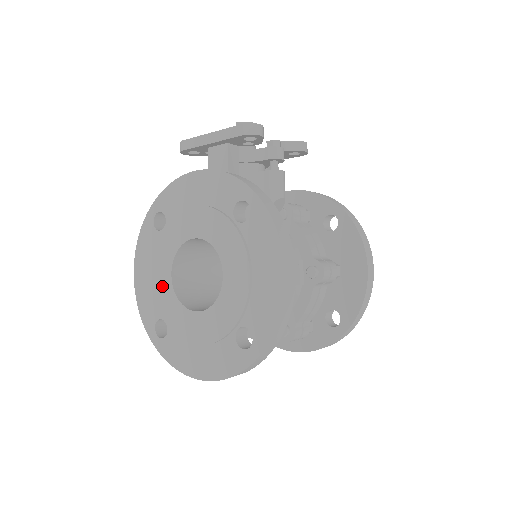
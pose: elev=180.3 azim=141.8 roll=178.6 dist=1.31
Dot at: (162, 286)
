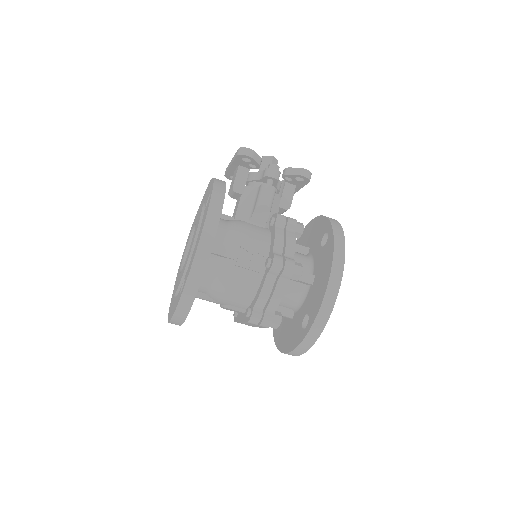
Dot at: (181, 261)
